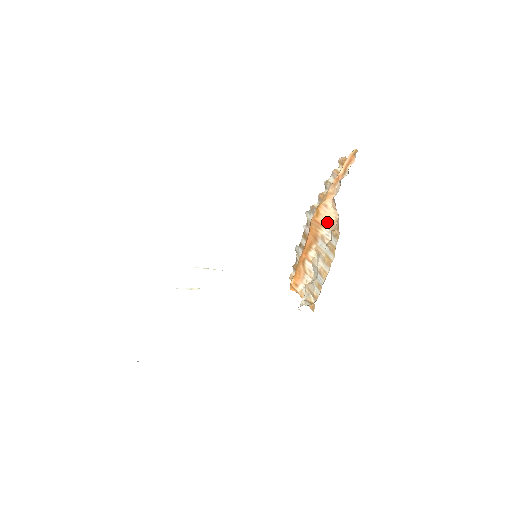
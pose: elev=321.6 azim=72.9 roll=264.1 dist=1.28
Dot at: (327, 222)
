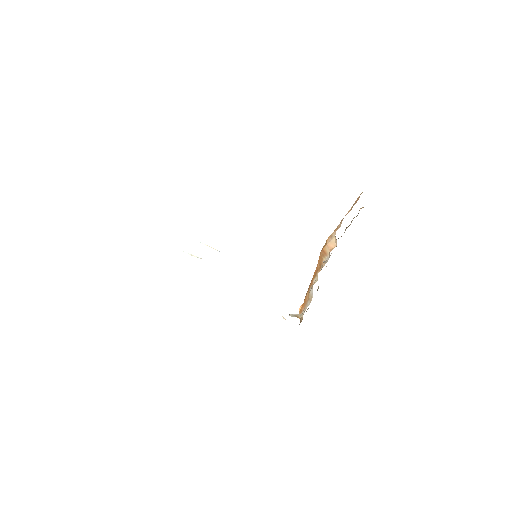
Dot at: (329, 250)
